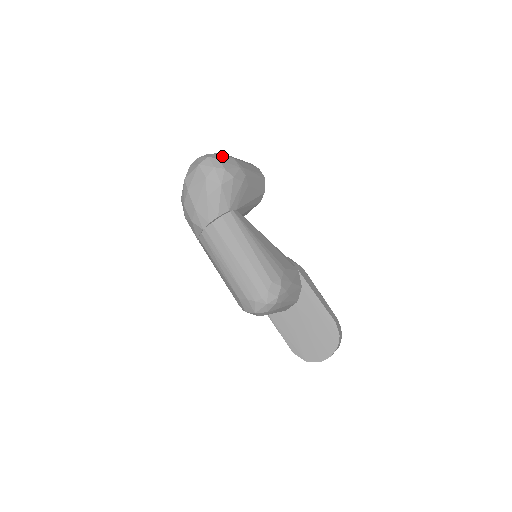
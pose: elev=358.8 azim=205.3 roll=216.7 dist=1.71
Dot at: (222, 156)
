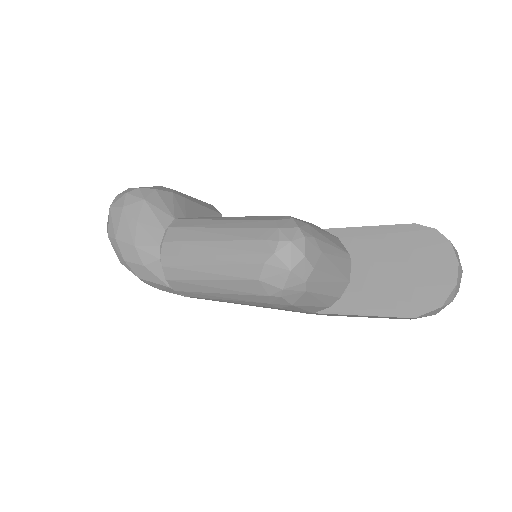
Dot at: occluded
